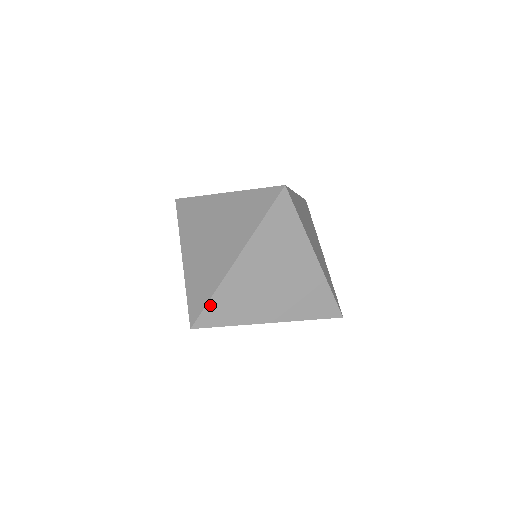
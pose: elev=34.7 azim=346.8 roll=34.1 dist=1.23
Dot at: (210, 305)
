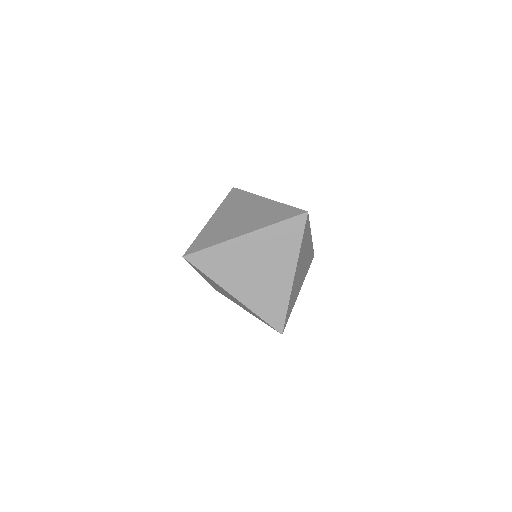
Dot at: (287, 312)
